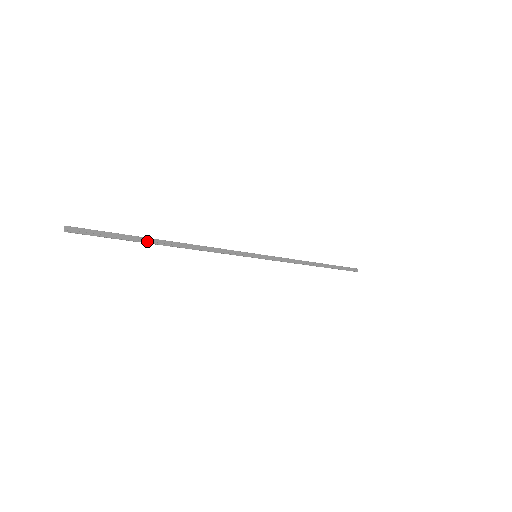
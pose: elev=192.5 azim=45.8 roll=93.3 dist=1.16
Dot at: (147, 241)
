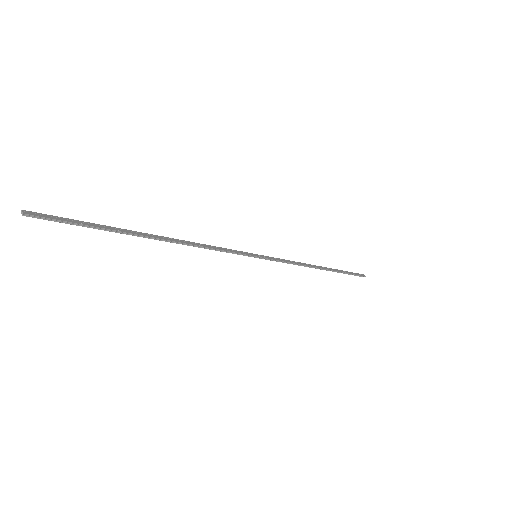
Dot at: (128, 232)
